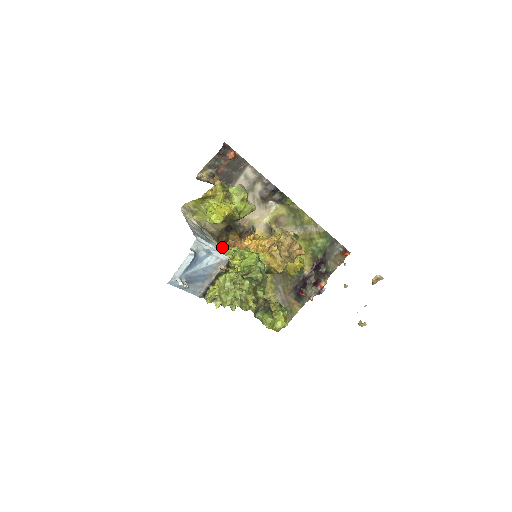
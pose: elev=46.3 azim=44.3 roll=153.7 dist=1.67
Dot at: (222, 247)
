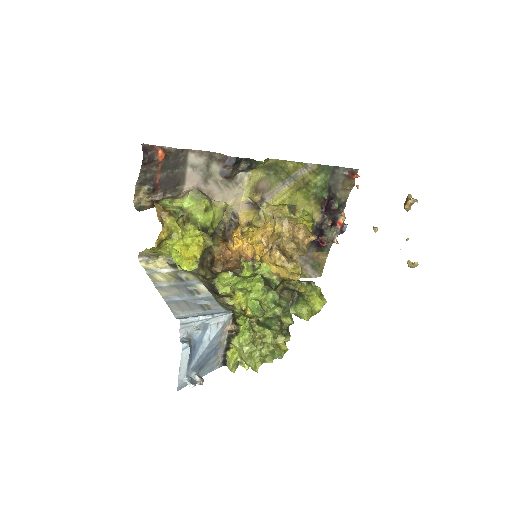
Dot at: (211, 266)
